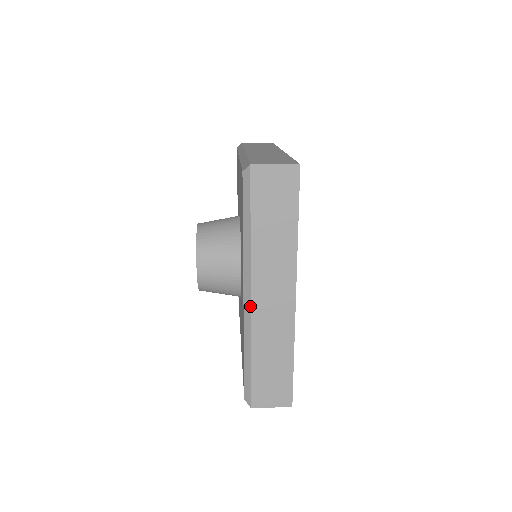
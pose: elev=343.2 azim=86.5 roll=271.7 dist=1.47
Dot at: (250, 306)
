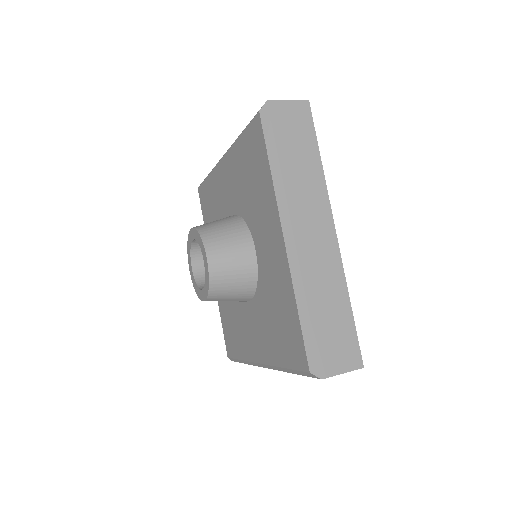
Dot at: (295, 245)
